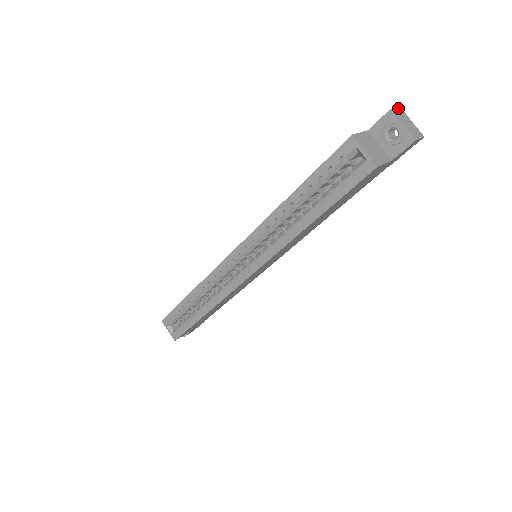
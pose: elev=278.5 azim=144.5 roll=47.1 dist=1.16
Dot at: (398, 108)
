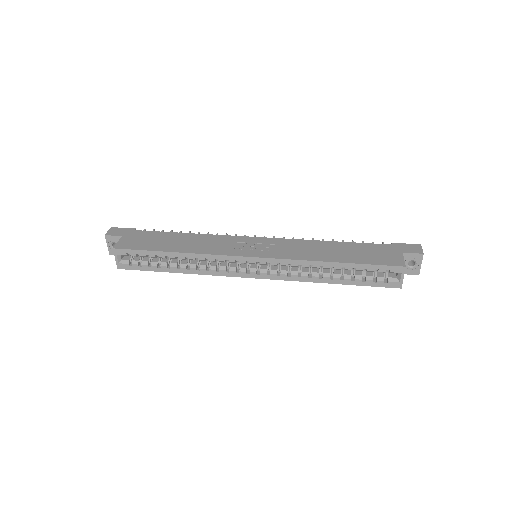
Dot at: occluded
